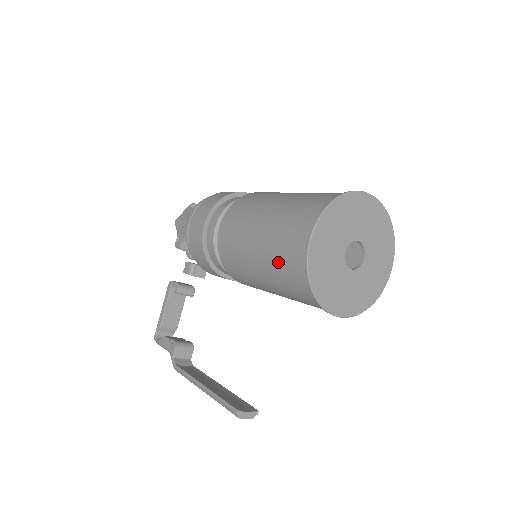
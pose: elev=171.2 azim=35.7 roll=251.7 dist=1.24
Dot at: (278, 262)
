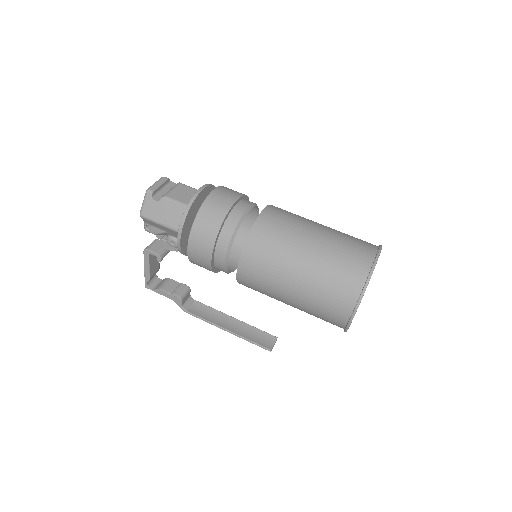
Dot at: (315, 315)
